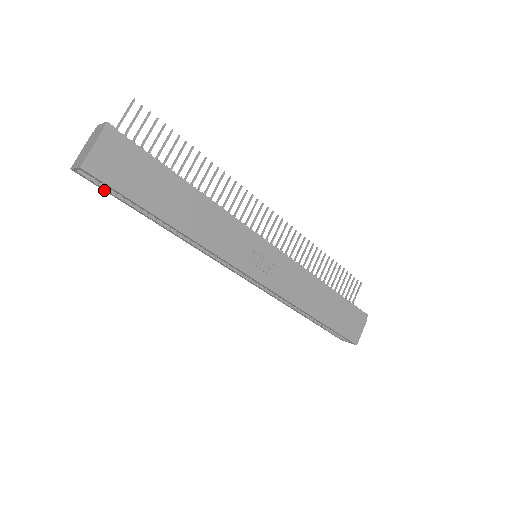
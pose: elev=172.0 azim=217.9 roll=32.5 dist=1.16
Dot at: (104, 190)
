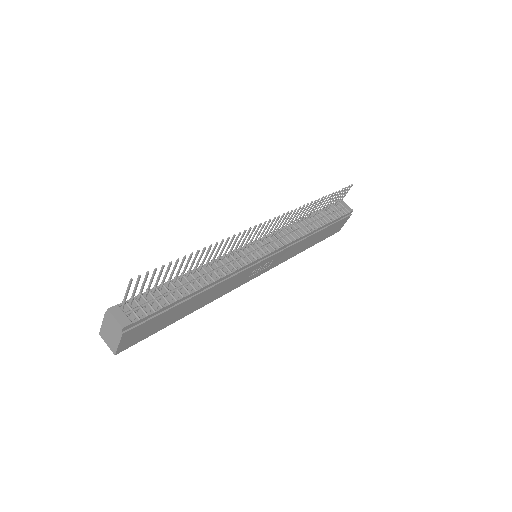
Dot at: occluded
